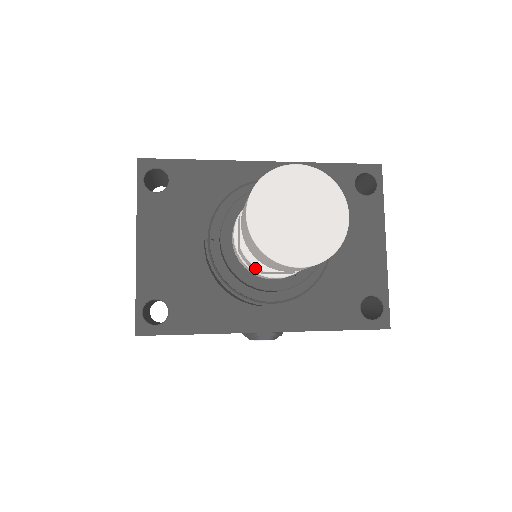
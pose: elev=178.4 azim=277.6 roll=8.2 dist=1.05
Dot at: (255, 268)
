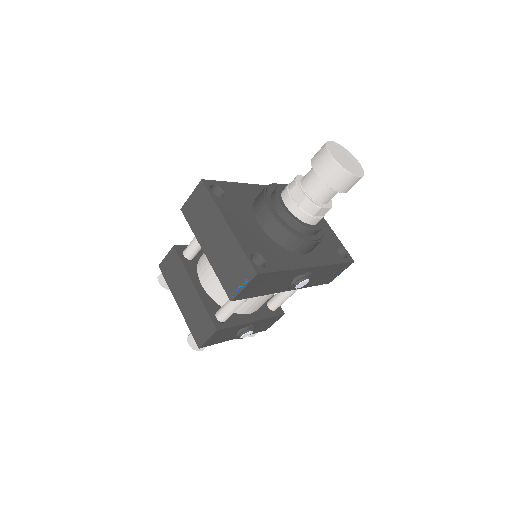
Dot at: (314, 209)
